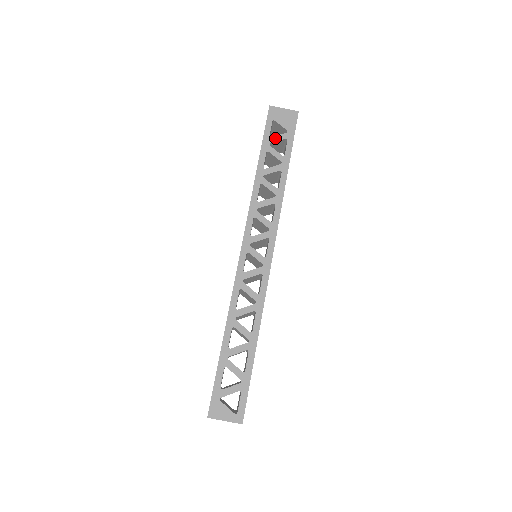
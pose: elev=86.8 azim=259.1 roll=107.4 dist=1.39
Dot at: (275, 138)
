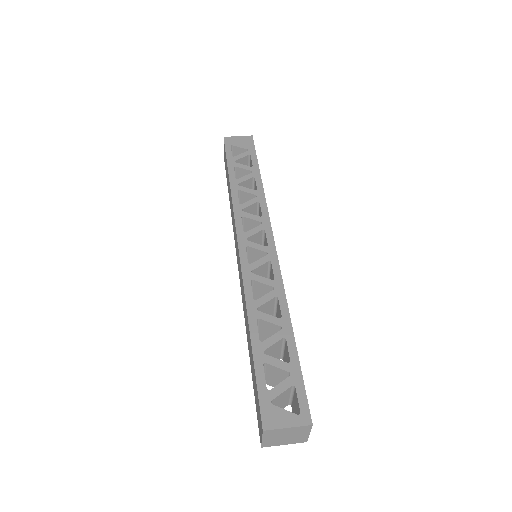
Dot at: (238, 156)
